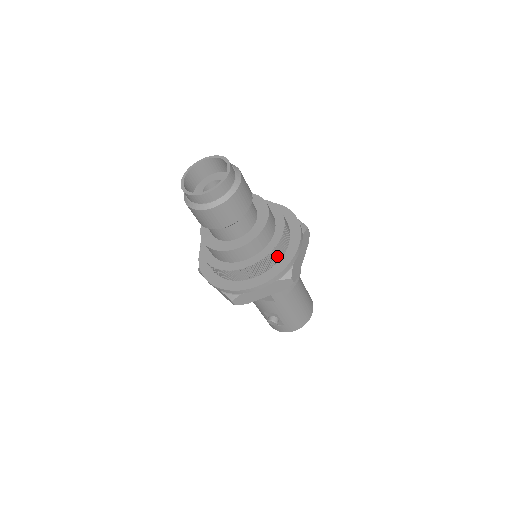
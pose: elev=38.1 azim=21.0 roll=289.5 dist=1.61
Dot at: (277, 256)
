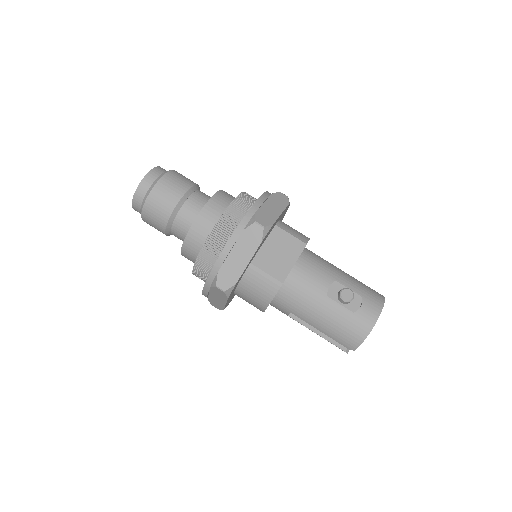
Dot at: occluded
